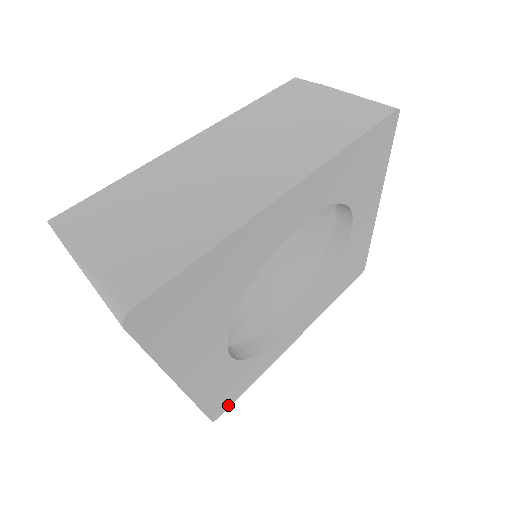
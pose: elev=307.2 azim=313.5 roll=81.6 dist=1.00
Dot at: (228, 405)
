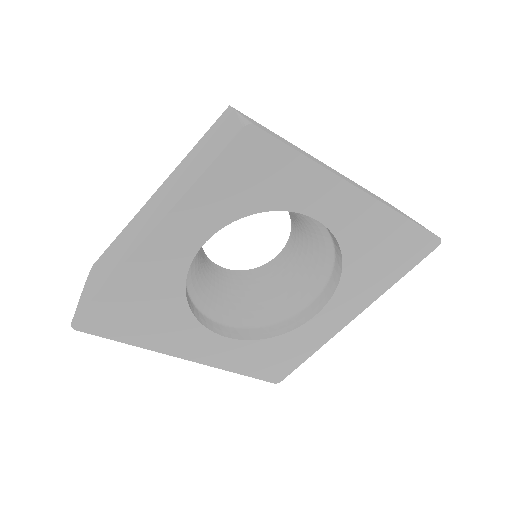
Dot at: (287, 372)
